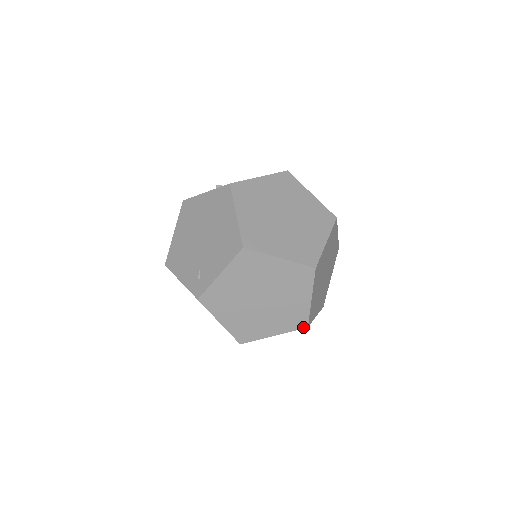
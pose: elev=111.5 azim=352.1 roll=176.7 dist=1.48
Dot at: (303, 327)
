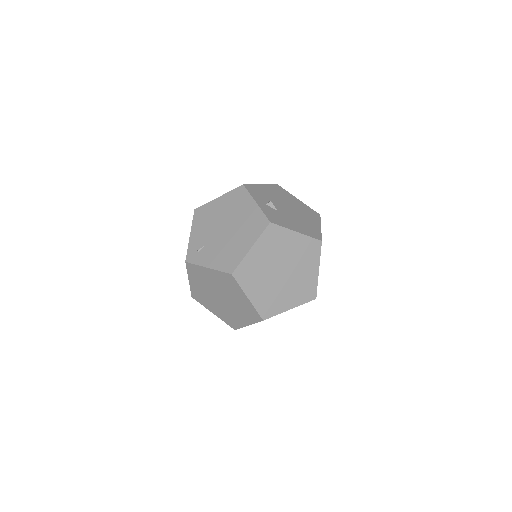
Dot at: (233, 327)
